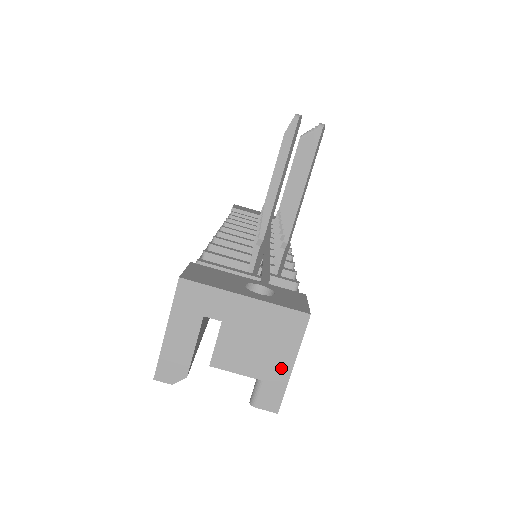
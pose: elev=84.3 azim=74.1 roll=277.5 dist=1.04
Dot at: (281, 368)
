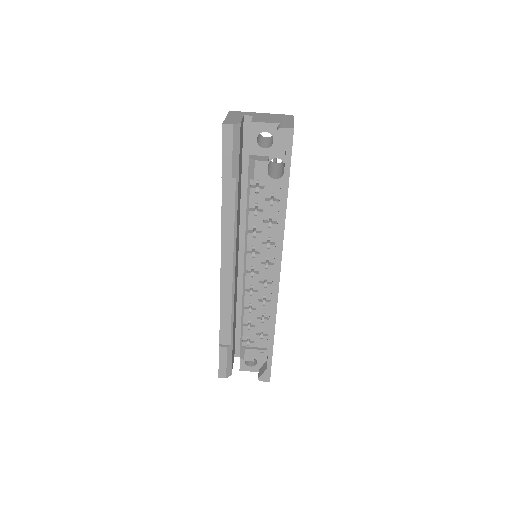
Dot at: (288, 122)
